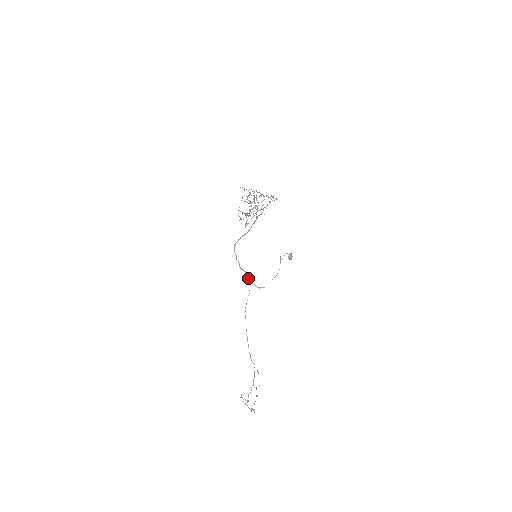
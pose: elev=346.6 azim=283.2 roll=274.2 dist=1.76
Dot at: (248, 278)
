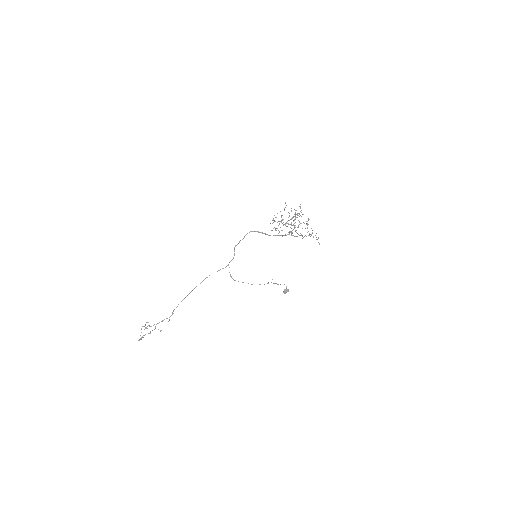
Dot at: (231, 260)
